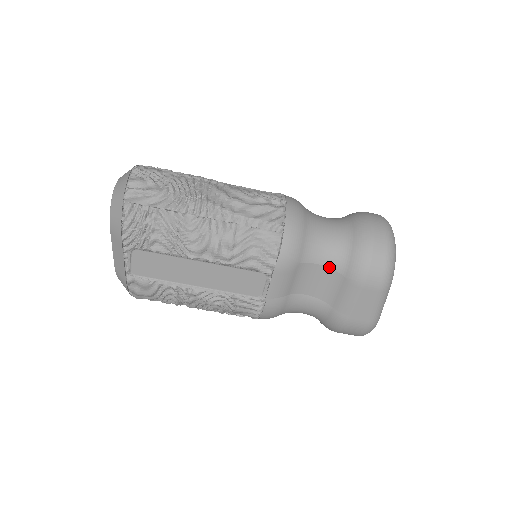
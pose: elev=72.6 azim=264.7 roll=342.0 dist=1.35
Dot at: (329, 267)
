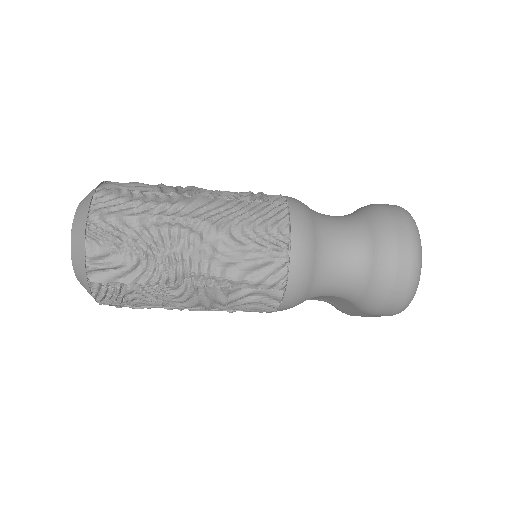
Dot at: (338, 296)
